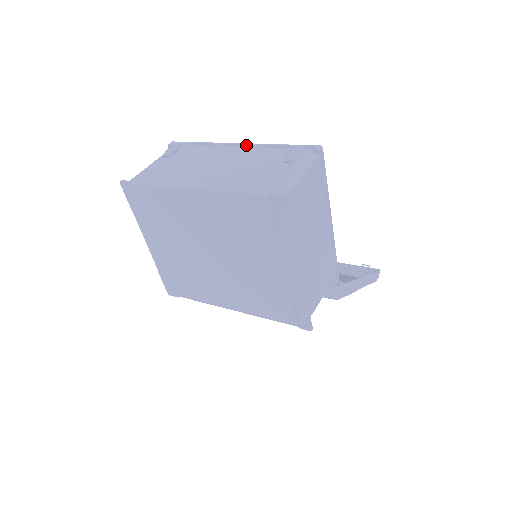
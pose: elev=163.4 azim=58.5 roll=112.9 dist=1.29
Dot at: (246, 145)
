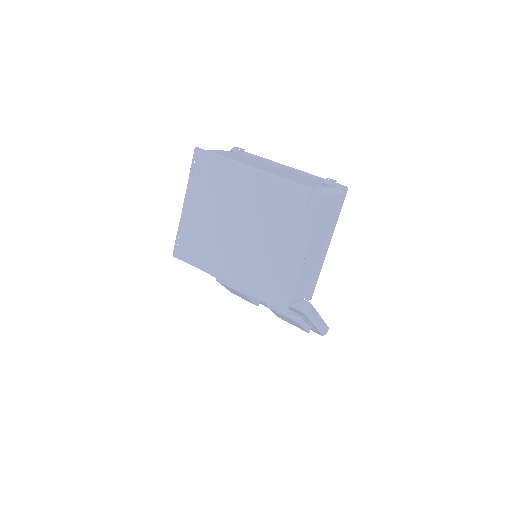
Dot at: (293, 169)
